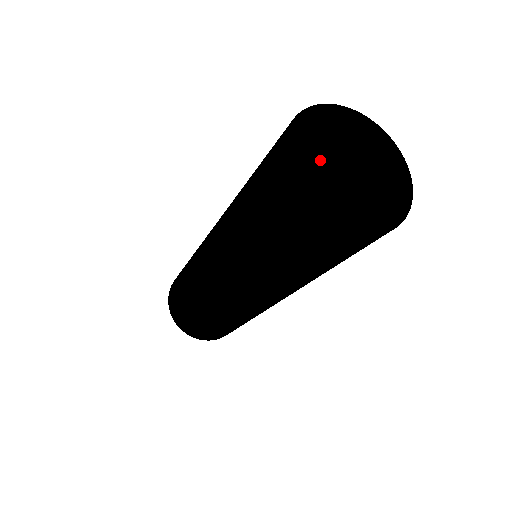
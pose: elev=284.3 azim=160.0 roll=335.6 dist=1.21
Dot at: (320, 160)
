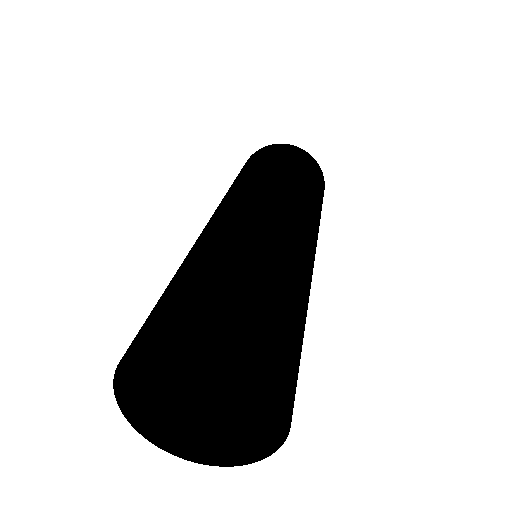
Dot at: occluded
